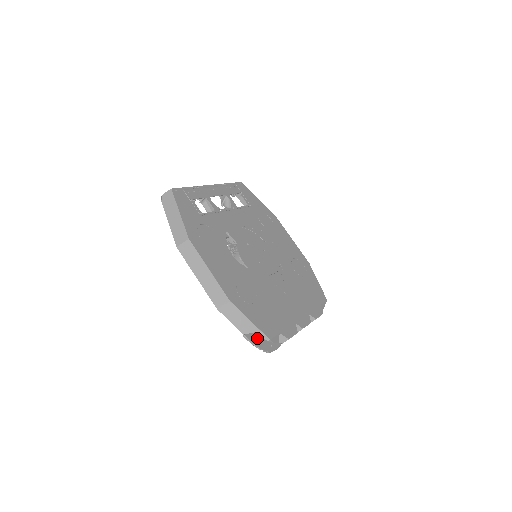
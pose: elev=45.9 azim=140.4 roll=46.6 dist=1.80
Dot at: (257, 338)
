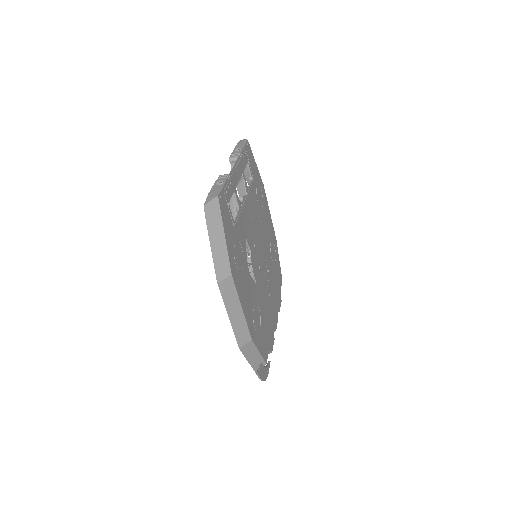
Dot at: (262, 370)
